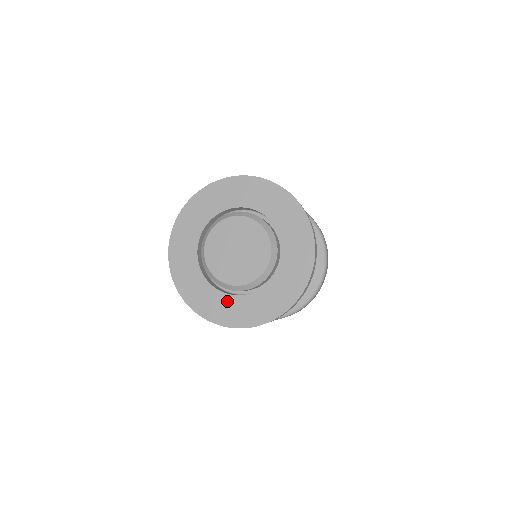
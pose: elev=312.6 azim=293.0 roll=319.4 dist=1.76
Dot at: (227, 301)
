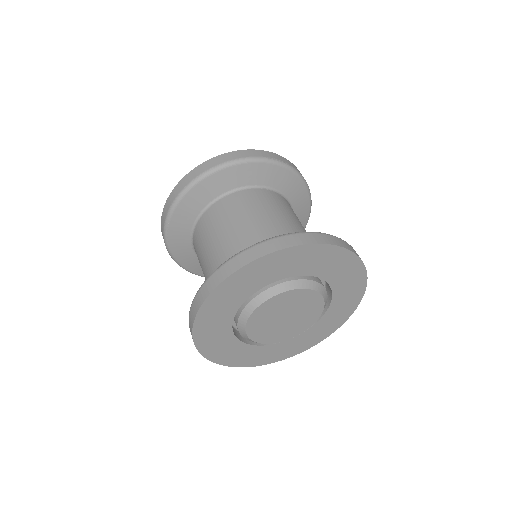
Dot at: (307, 335)
